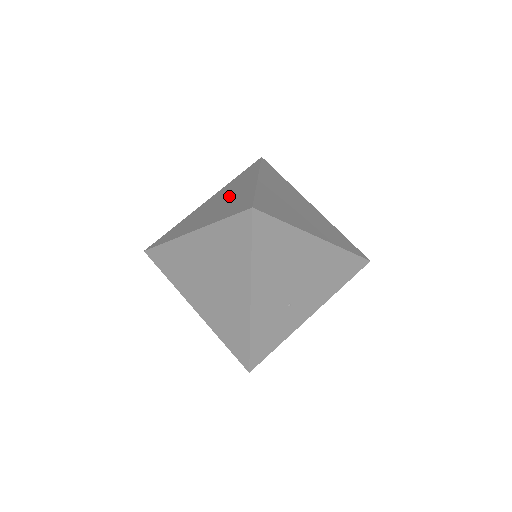
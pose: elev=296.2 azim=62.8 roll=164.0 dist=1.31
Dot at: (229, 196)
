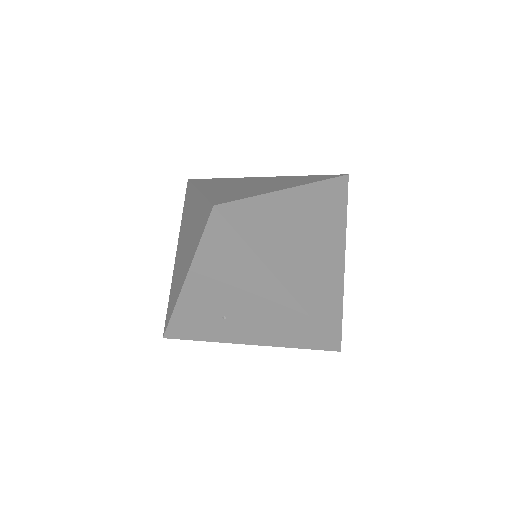
Dot at: (261, 185)
